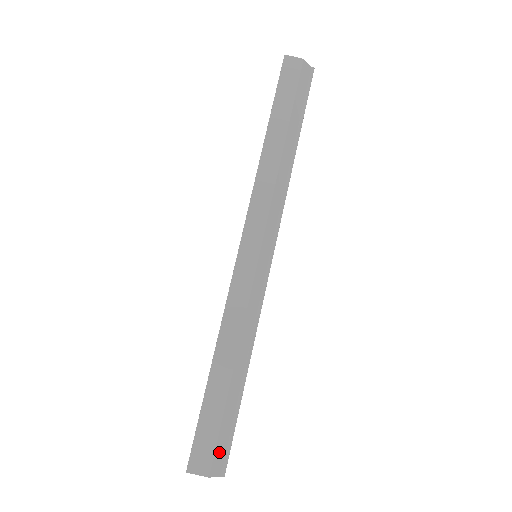
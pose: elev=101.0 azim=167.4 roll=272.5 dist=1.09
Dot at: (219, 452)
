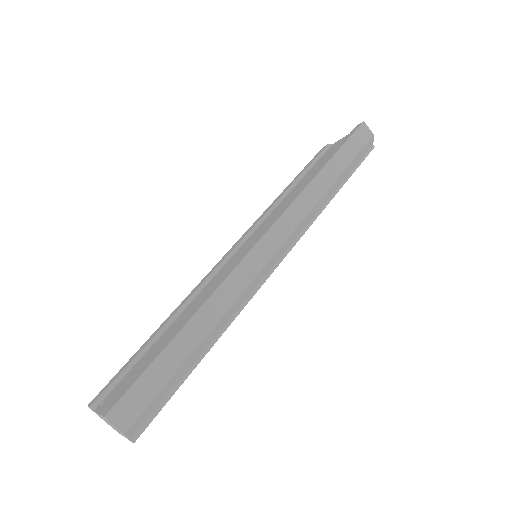
Dot at: (146, 414)
